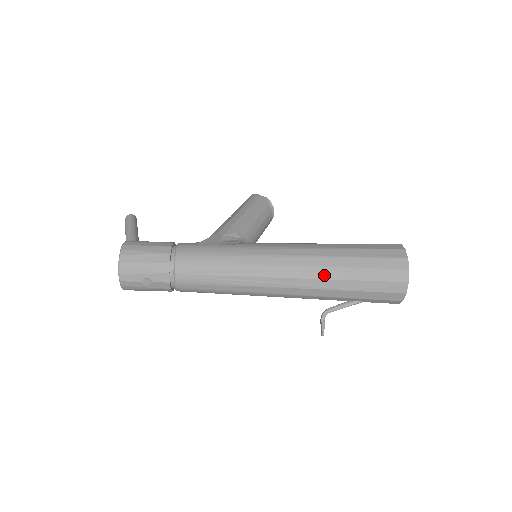
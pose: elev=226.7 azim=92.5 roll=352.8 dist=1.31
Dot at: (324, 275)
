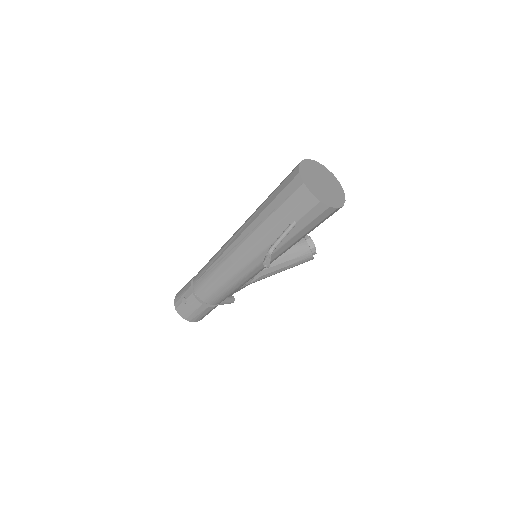
Dot at: (253, 219)
